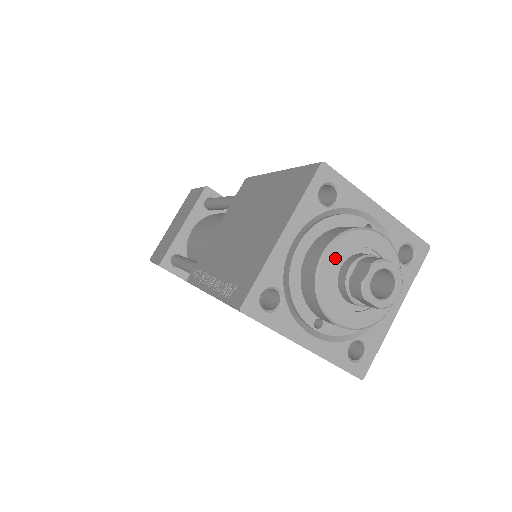
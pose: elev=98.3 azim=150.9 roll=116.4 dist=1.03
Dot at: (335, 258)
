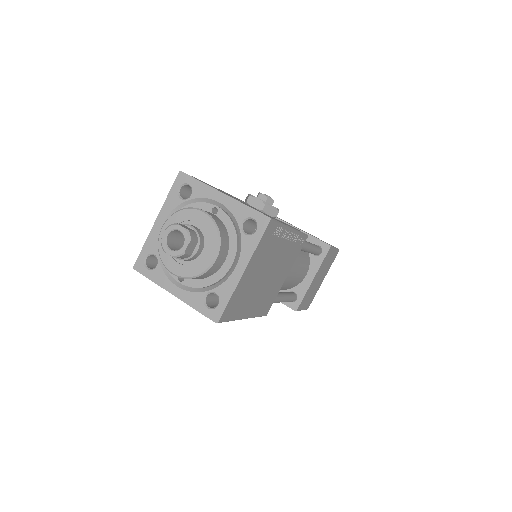
Dot at: occluded
